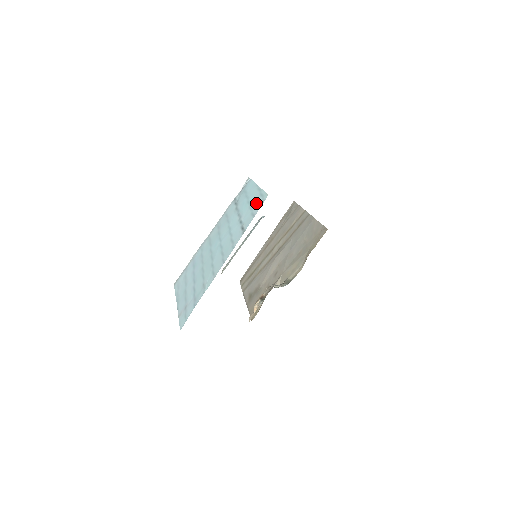
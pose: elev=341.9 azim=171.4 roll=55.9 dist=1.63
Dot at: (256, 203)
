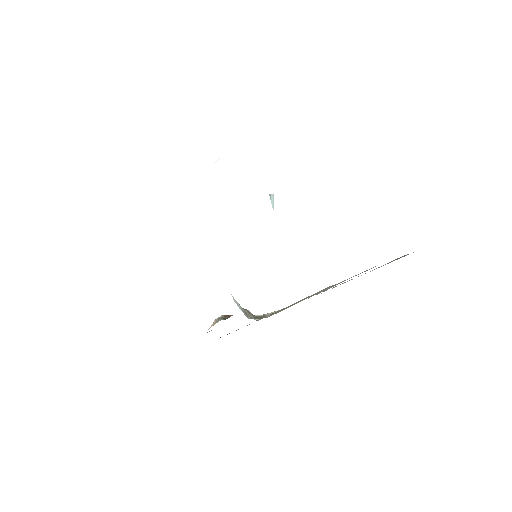
Dot at: occluded
